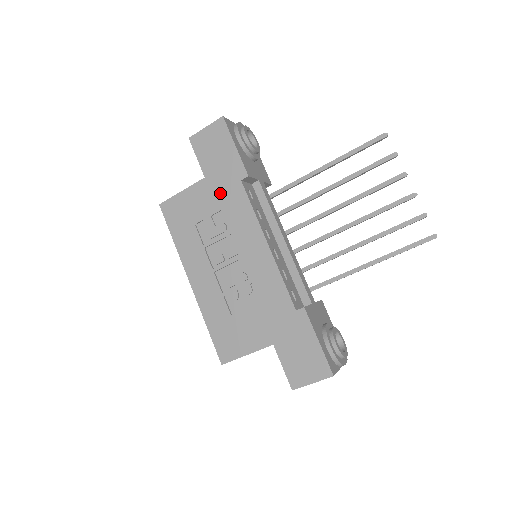
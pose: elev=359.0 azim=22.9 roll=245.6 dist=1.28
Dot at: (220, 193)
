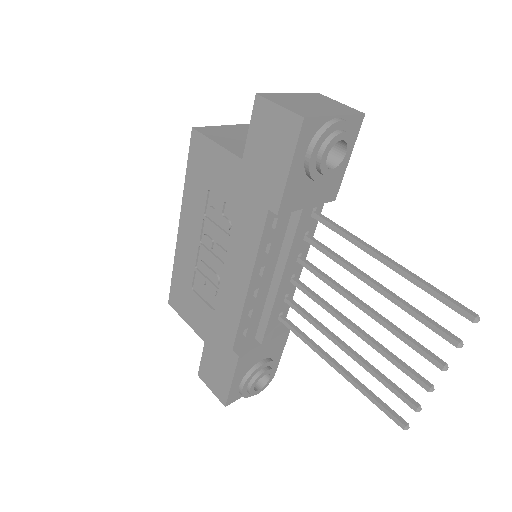
Dot at: (244, 194)
